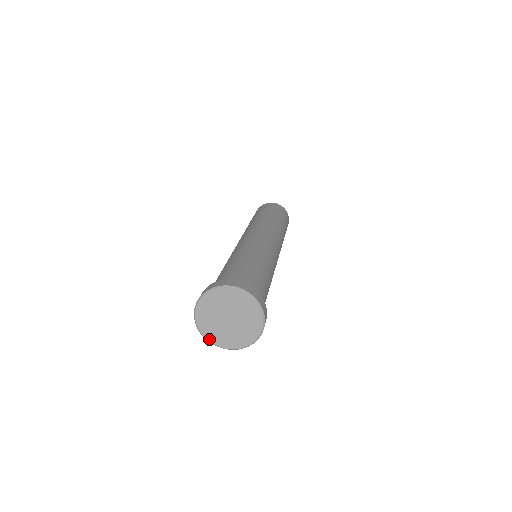
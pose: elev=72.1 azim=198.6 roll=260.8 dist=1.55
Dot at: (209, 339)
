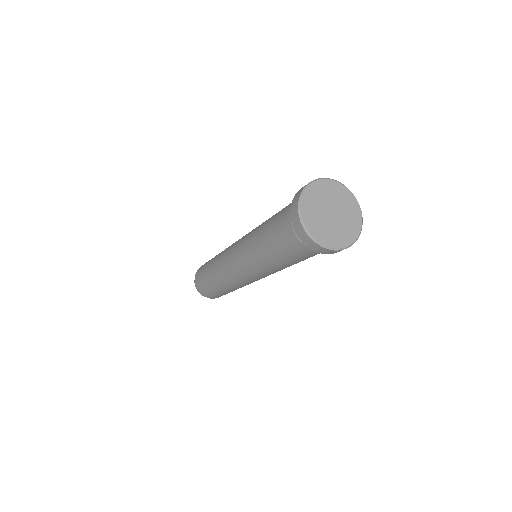
Dot at: (333, 246)
